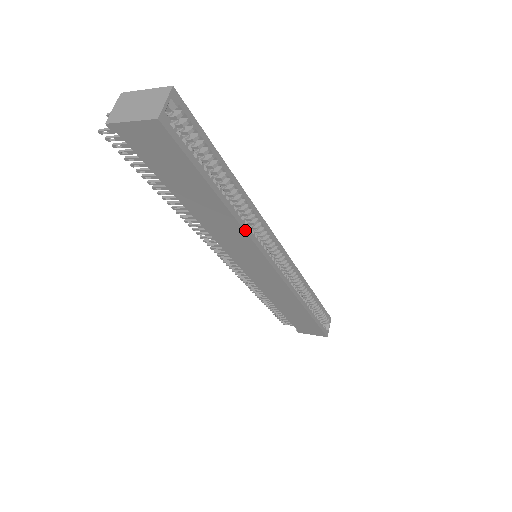
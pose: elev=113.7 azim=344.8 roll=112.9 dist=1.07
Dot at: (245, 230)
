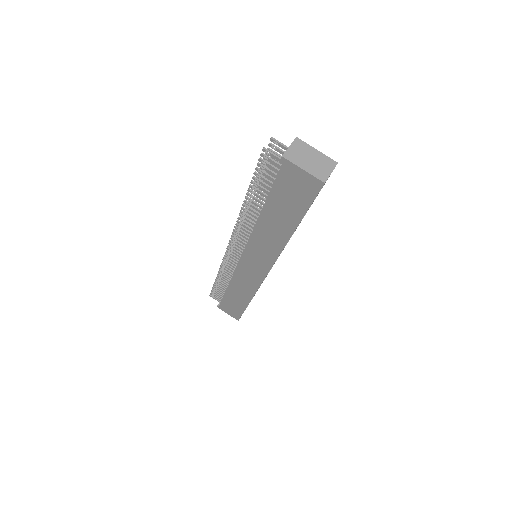
Dot at: occluded
